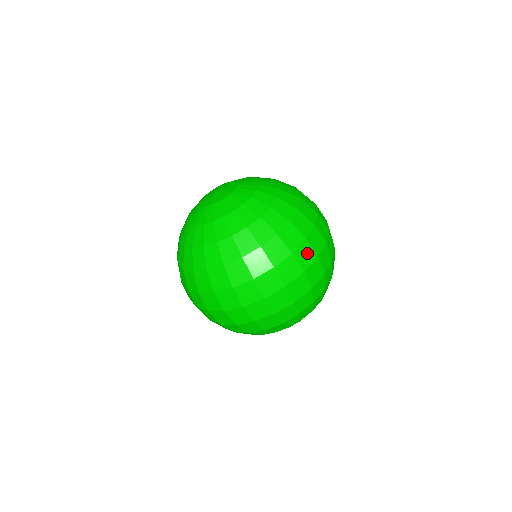
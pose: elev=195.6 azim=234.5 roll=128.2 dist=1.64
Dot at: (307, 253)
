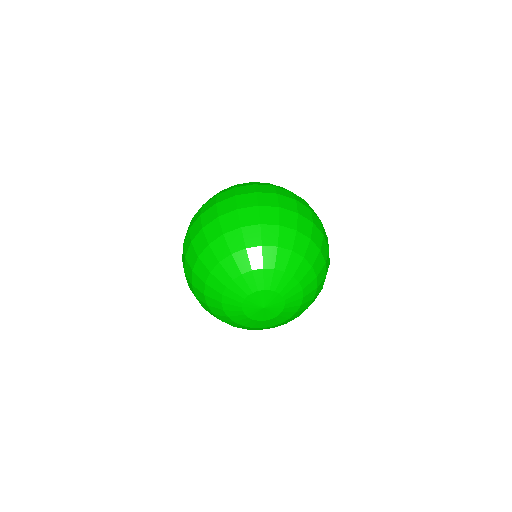
Dot at: (315, 213)
